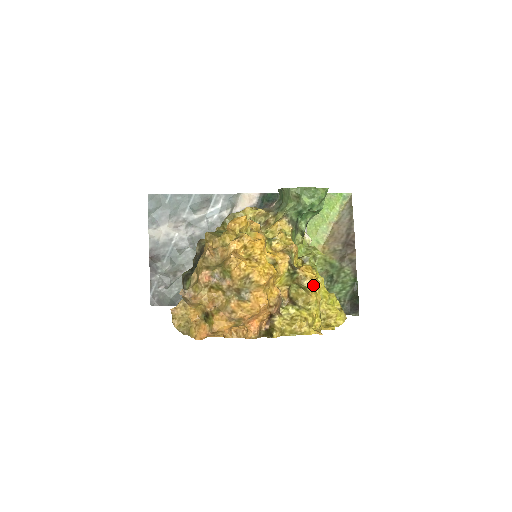
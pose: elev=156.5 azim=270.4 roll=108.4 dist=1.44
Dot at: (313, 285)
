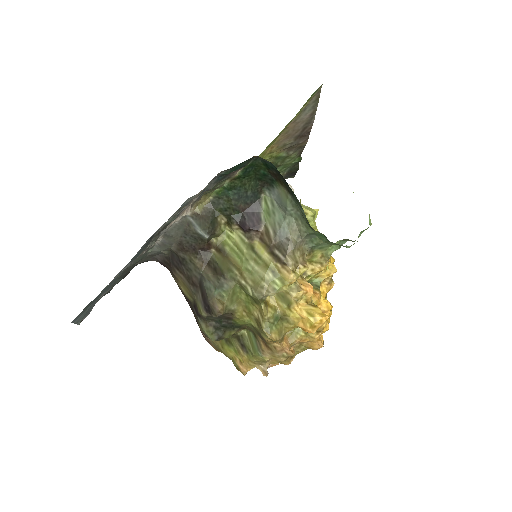
Dot at: occluded
